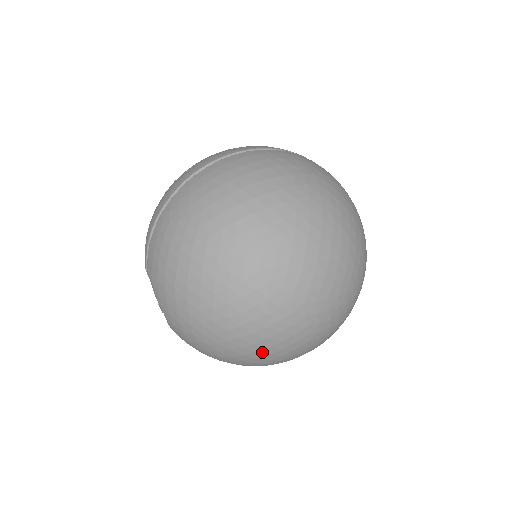
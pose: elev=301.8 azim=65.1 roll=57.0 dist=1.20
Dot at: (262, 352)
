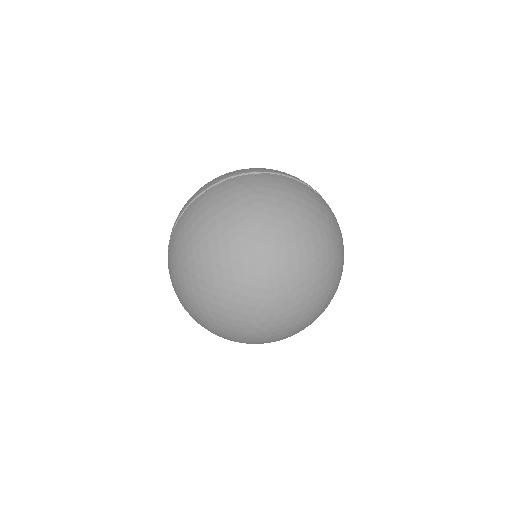
Dot at: (262, 336)
